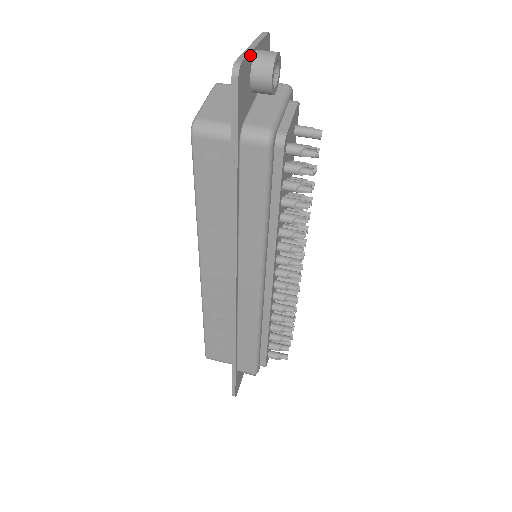
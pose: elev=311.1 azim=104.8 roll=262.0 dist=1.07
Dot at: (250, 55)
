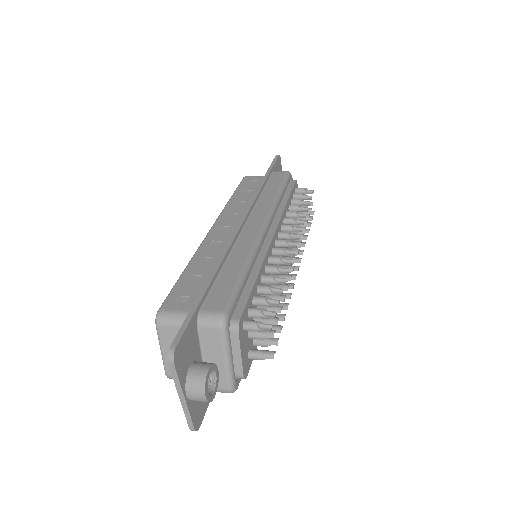
Dot at: occluded
